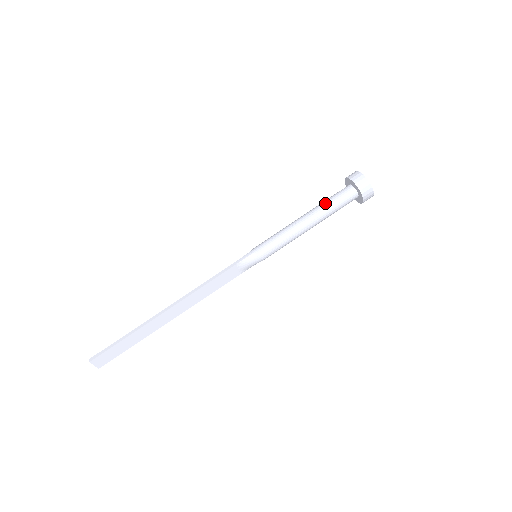
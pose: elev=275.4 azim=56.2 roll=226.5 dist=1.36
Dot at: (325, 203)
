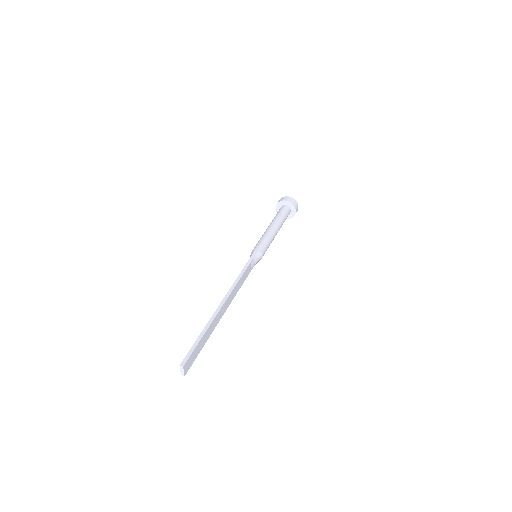
Dot at: (279, 216)
